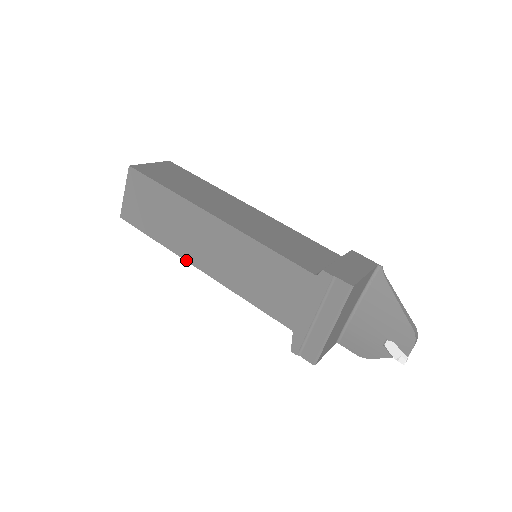
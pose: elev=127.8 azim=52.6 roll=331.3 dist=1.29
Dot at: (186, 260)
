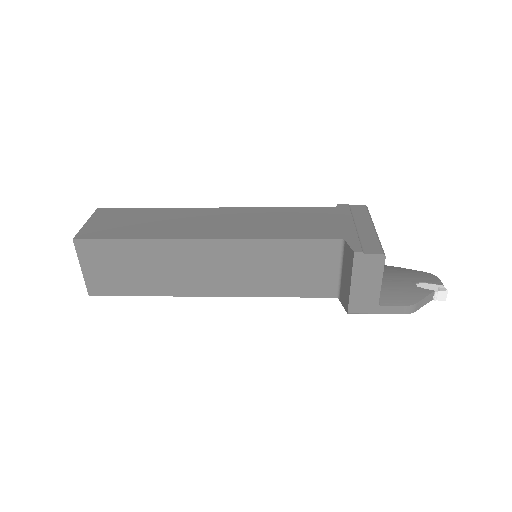
Dot at: (187, 238)
